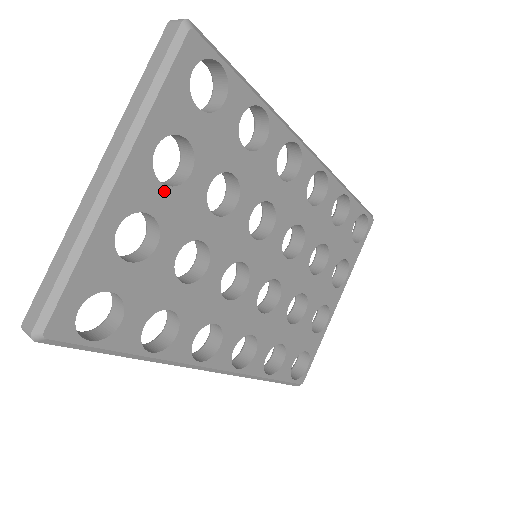
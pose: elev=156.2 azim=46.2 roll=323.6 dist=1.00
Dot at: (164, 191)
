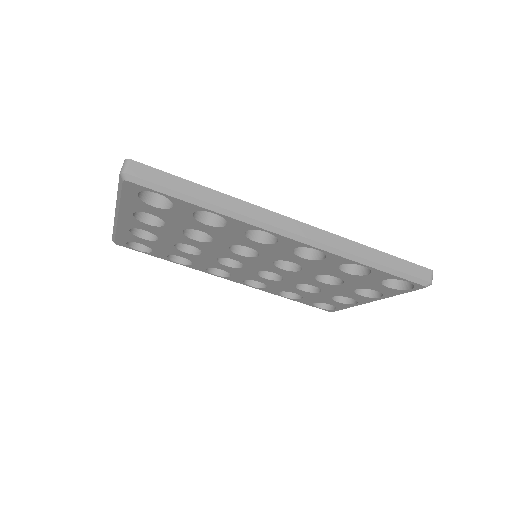
Dot at: (150, 226)
